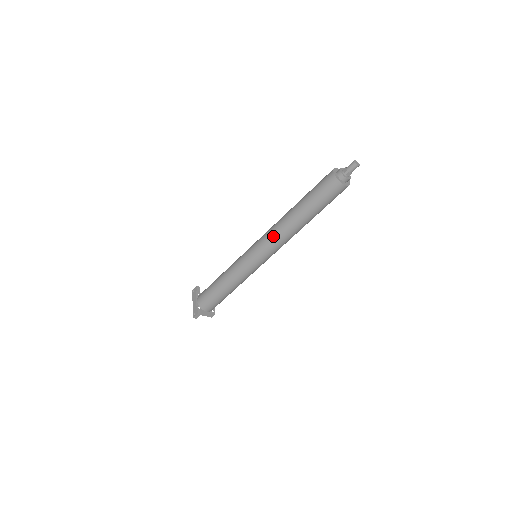
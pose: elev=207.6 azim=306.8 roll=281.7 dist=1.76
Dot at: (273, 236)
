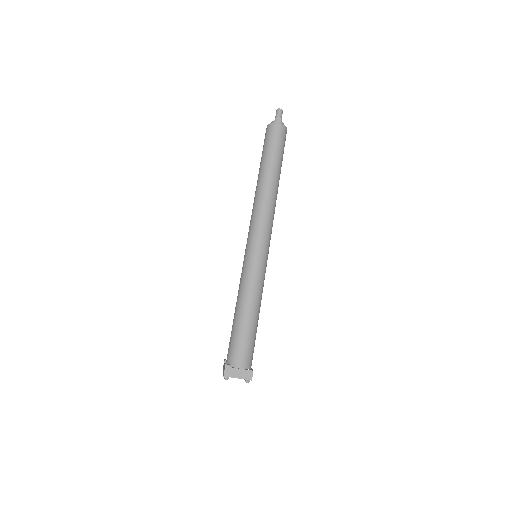
Dot at: (254, 212)
